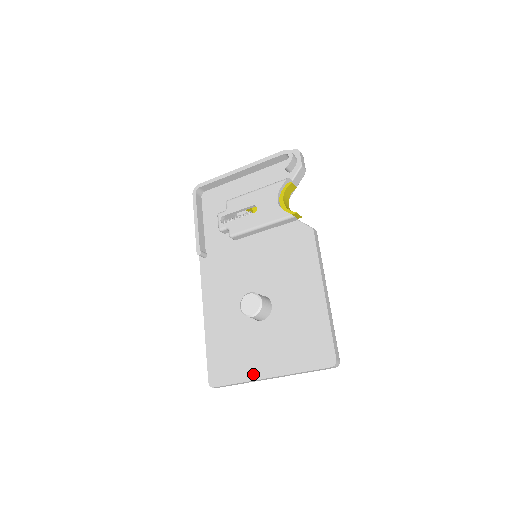
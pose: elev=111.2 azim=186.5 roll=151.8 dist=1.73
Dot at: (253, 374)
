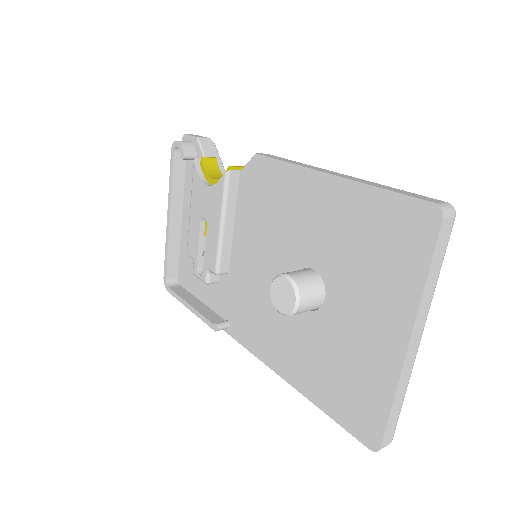
Dot at: (390, 367)
